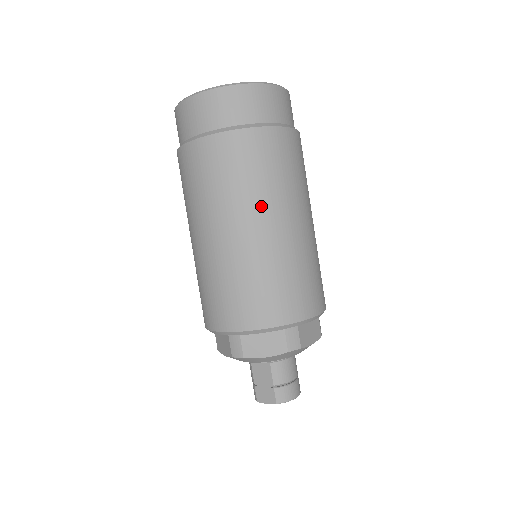
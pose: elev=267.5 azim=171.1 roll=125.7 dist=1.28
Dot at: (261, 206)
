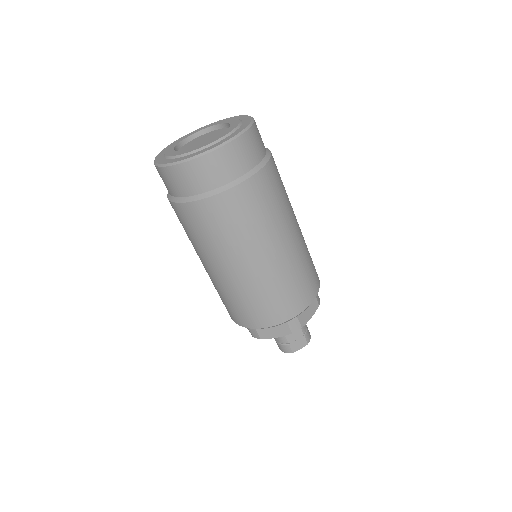
Dot at: (289, 218)
